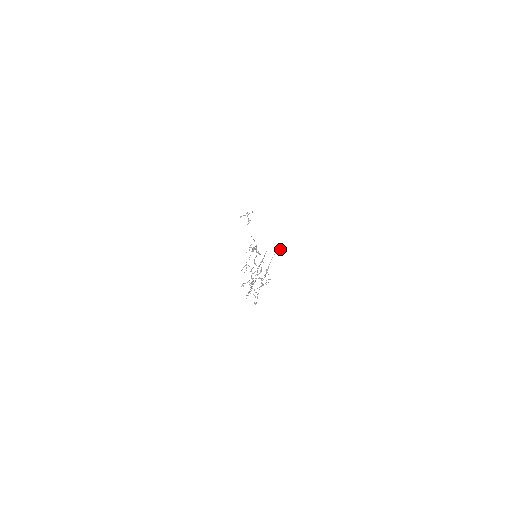
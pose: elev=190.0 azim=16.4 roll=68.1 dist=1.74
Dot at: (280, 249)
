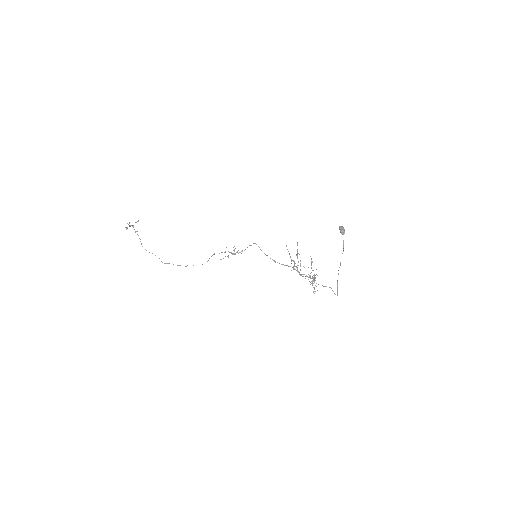
Dot at: occluded
